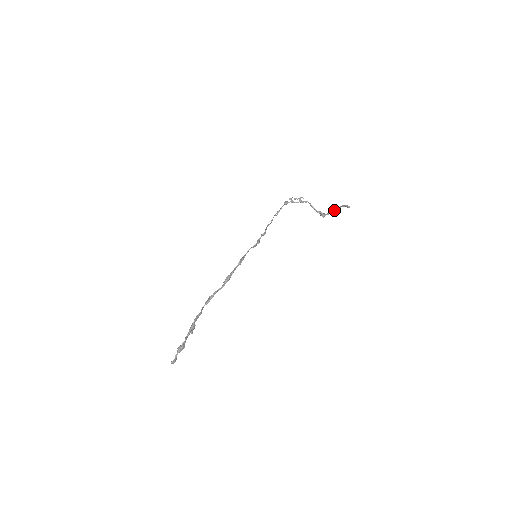
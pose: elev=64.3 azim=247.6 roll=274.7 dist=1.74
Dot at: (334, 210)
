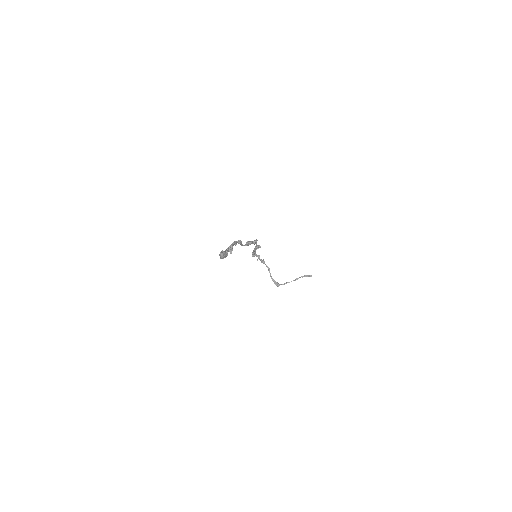
Dot at: (291, 281)
